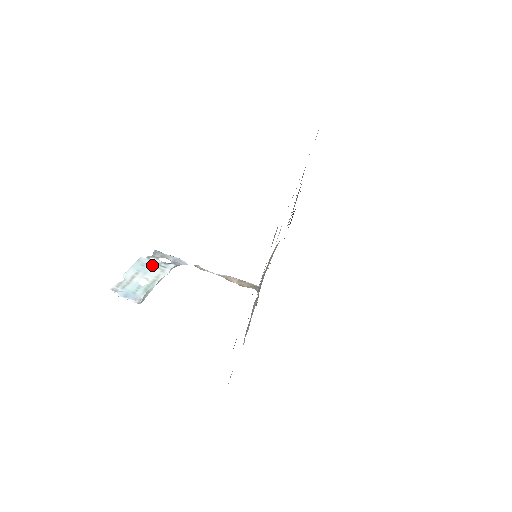
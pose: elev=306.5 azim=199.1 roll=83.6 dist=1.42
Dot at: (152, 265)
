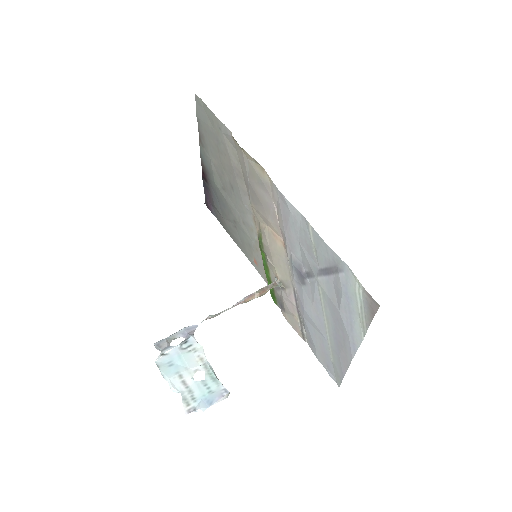
Dot at: (178, 356)
